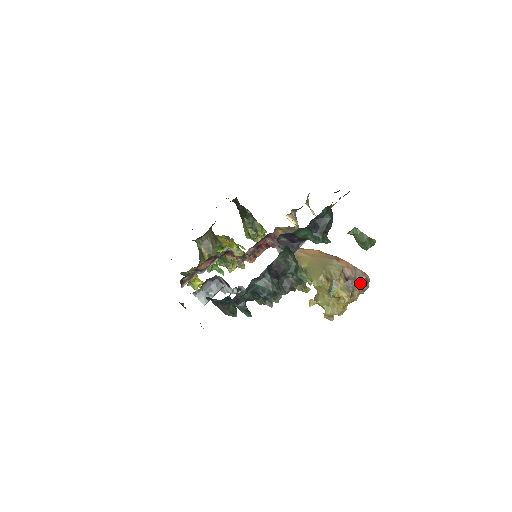
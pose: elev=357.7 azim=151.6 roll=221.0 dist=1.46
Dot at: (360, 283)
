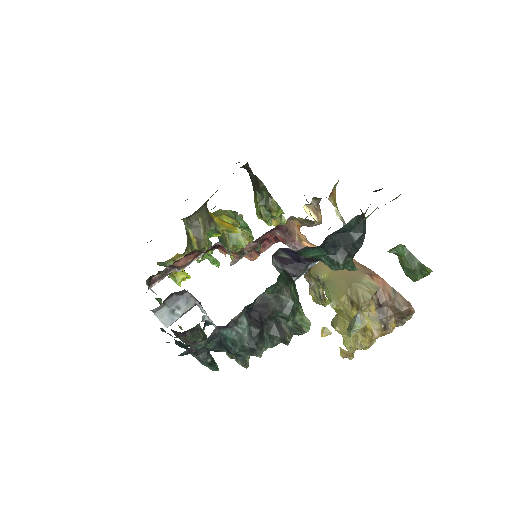
Dot at: (399, 313)
